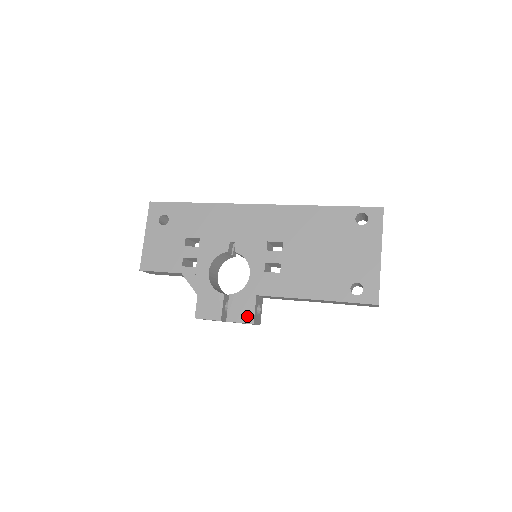
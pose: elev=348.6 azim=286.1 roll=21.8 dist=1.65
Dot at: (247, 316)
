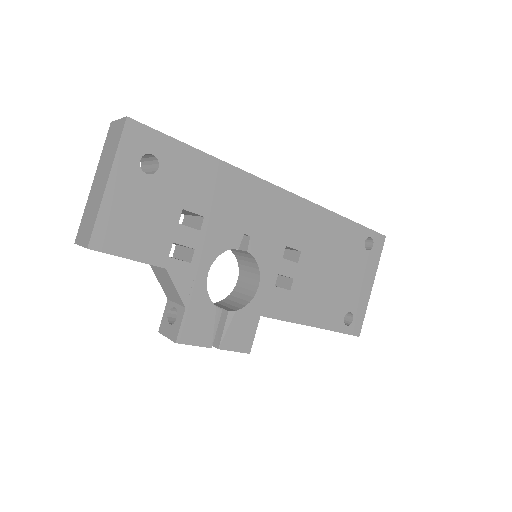
Dot at: (245, 343)
